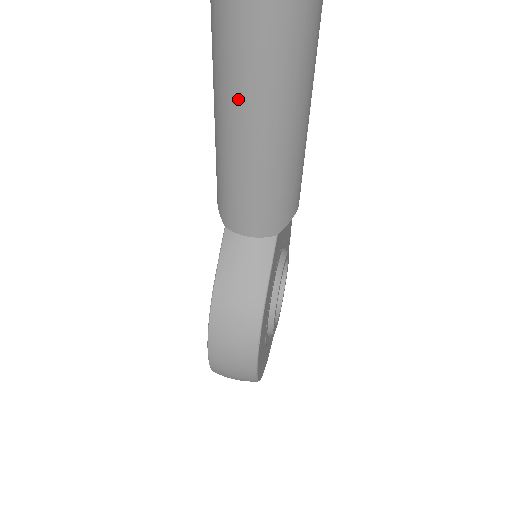
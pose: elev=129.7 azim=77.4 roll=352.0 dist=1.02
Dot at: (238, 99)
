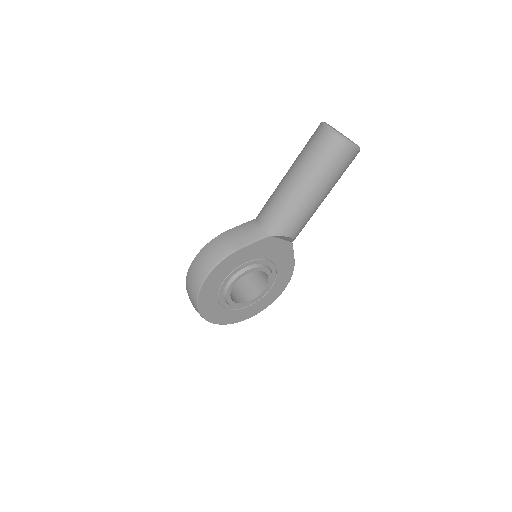
Dot at: (299, 160)
